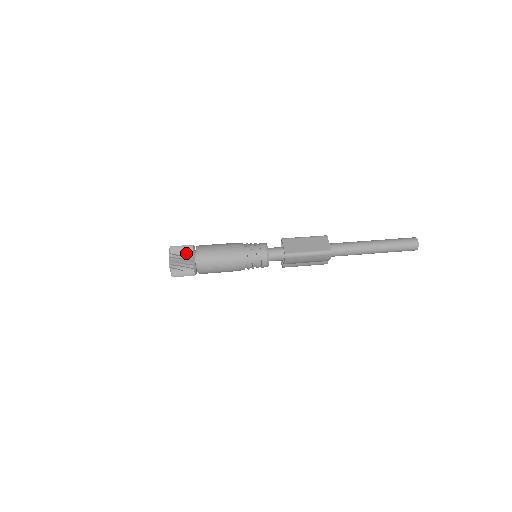
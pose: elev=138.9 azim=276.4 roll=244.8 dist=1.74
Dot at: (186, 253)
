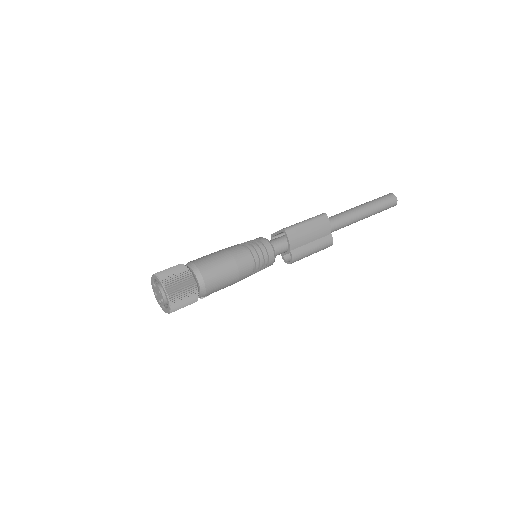
Dot at: (174, 267)
